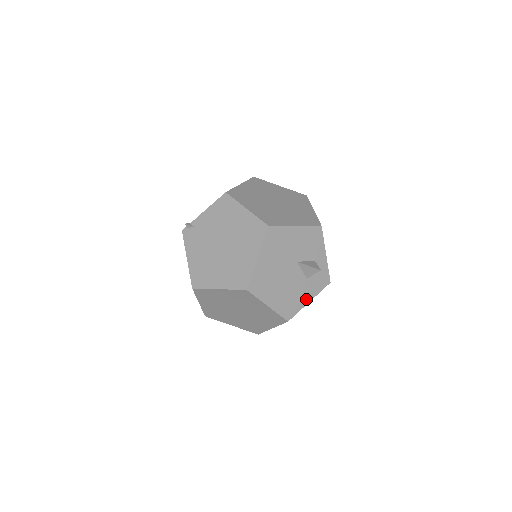
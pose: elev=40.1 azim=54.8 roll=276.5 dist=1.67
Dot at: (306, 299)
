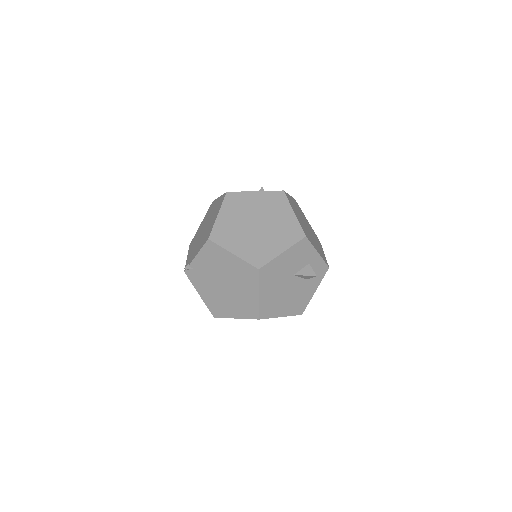
Dot at: (312, 292)
